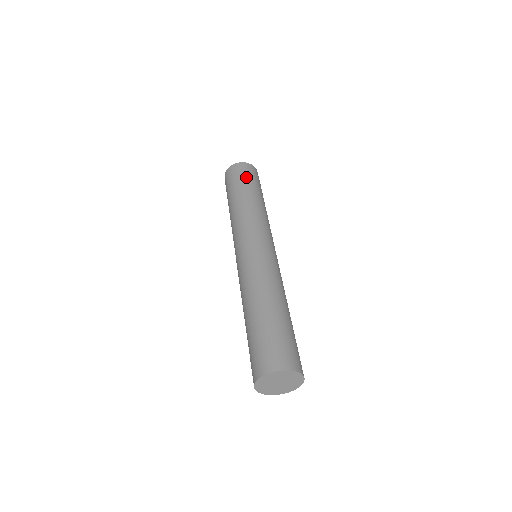
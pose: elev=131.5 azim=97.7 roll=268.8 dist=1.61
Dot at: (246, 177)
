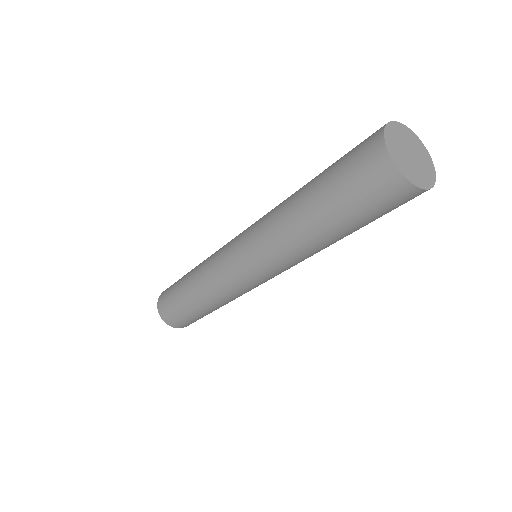
Dot at: occluded
